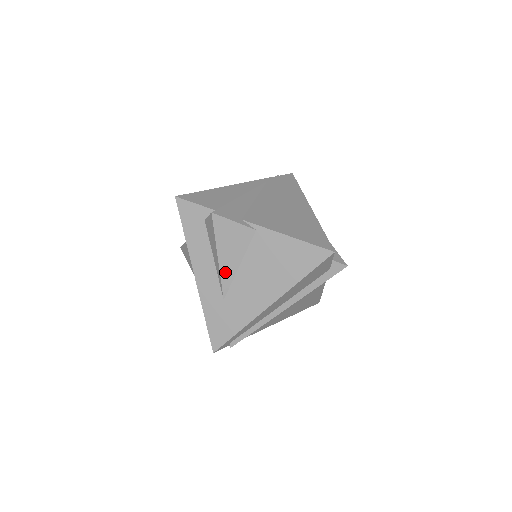
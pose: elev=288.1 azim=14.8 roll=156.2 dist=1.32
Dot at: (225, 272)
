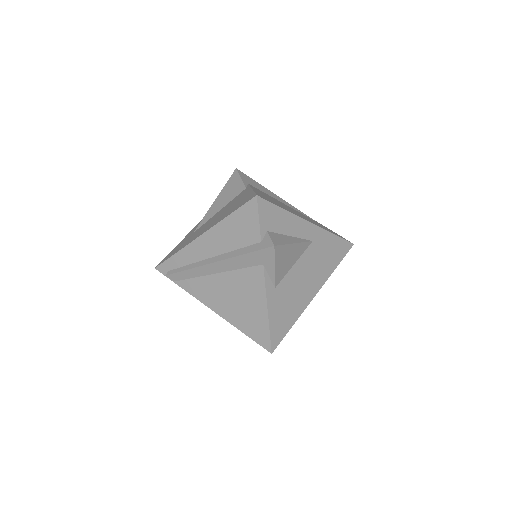
Dot at: (210, 212)
